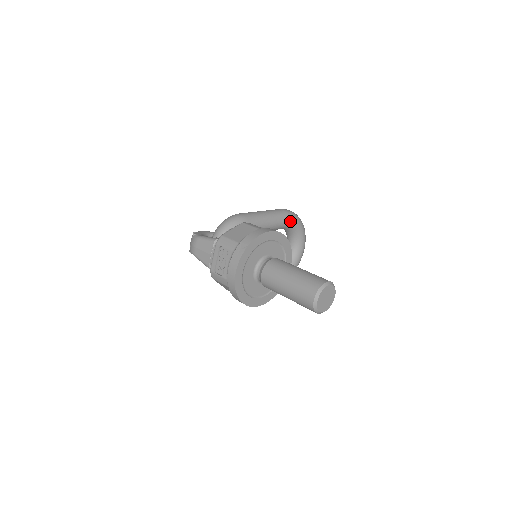
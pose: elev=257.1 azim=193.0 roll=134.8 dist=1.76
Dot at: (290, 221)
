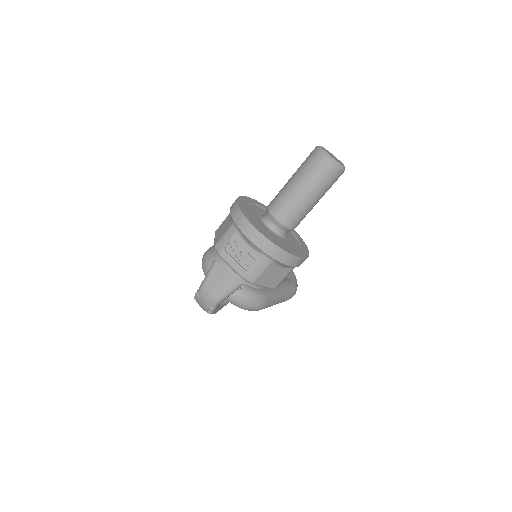
Dot at: occluded
